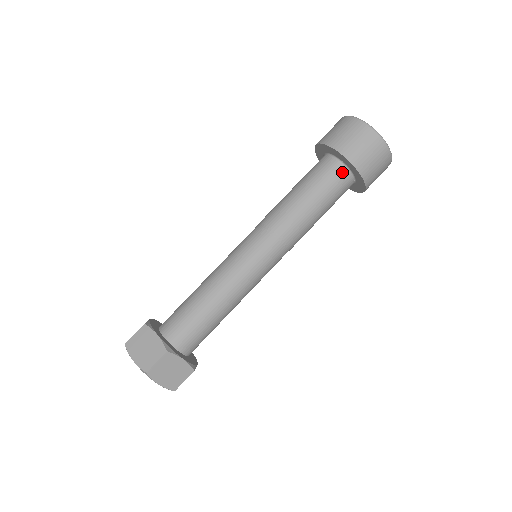
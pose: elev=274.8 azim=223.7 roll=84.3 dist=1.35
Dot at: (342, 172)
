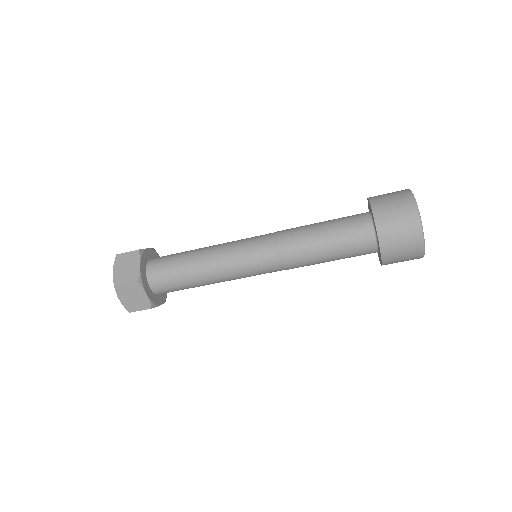
Dot at: (371, 252)
